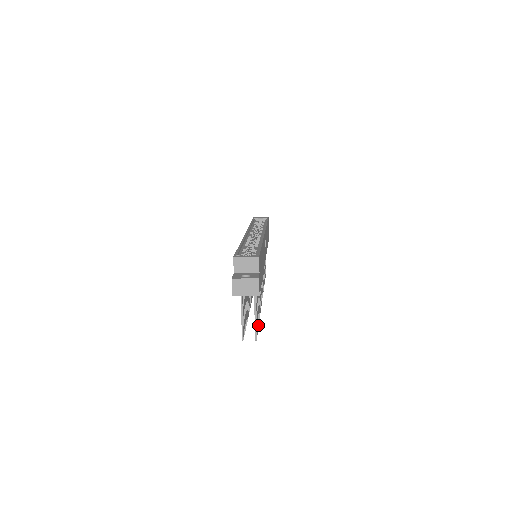
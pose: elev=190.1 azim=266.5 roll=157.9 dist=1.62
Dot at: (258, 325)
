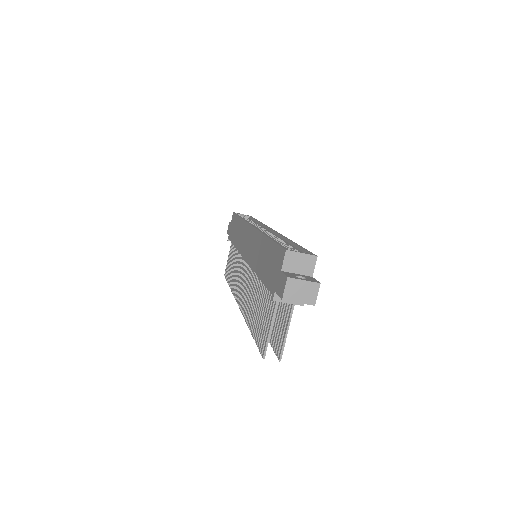
Dot at: (272, 341)
